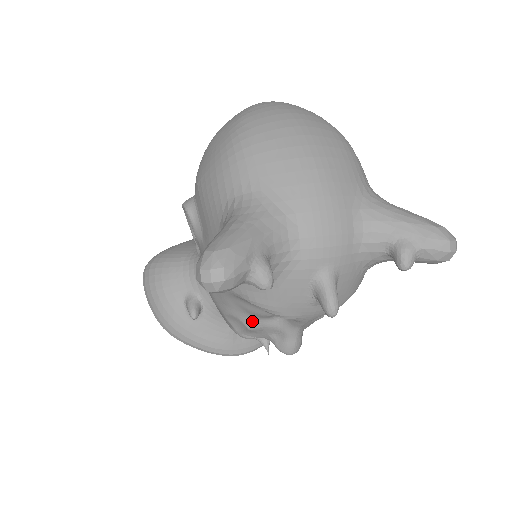
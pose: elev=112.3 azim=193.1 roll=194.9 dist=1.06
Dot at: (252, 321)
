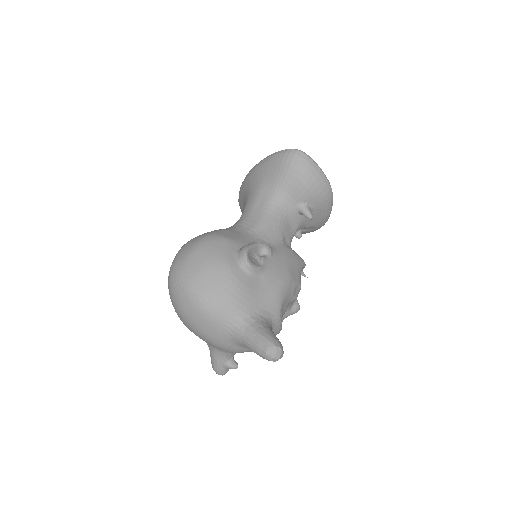
Dot at: occluded
